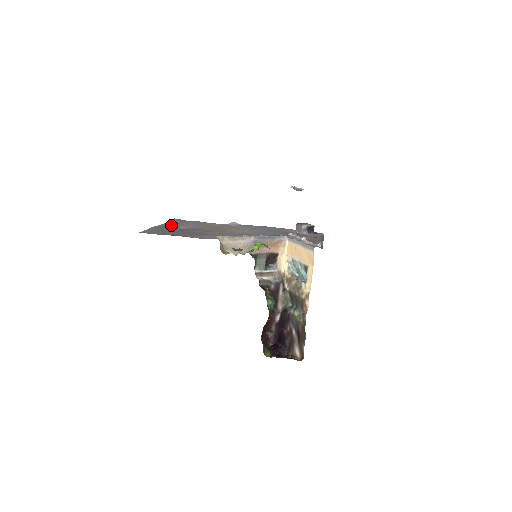
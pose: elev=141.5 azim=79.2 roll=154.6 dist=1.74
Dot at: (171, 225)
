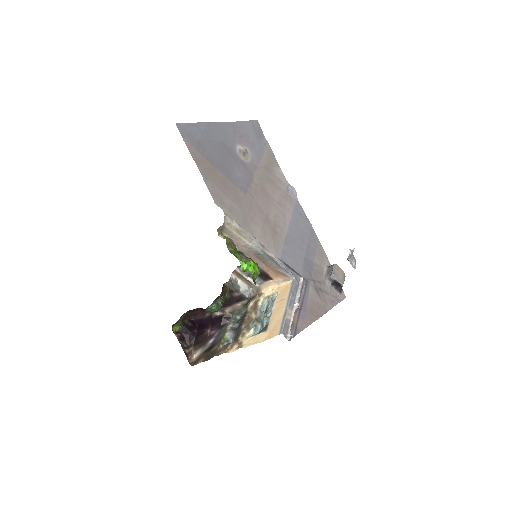
Dot at: (234, 132)
